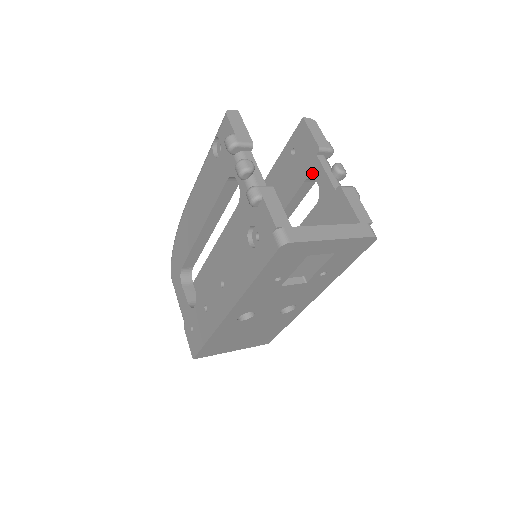
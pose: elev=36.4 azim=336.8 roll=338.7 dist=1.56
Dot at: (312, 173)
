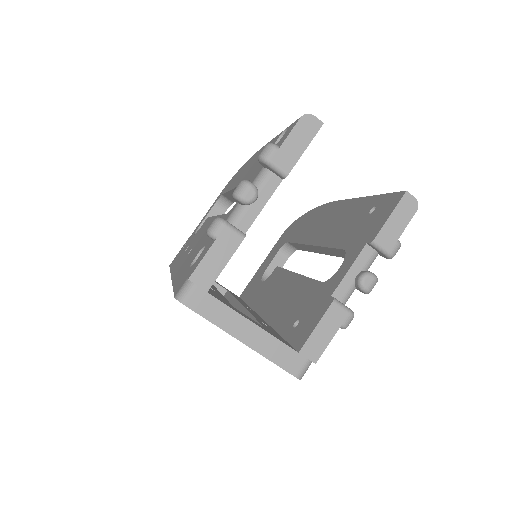
Dot at: (349, 252)
